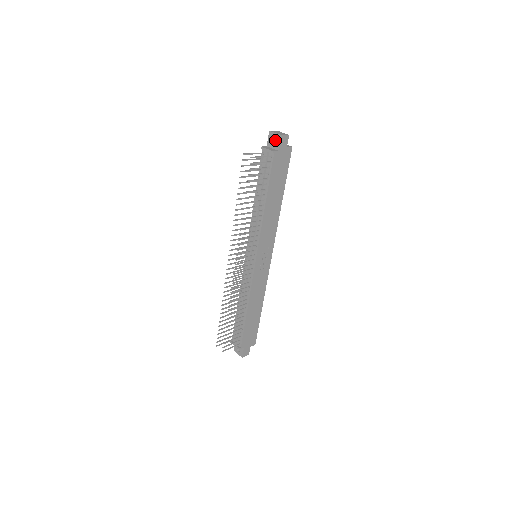
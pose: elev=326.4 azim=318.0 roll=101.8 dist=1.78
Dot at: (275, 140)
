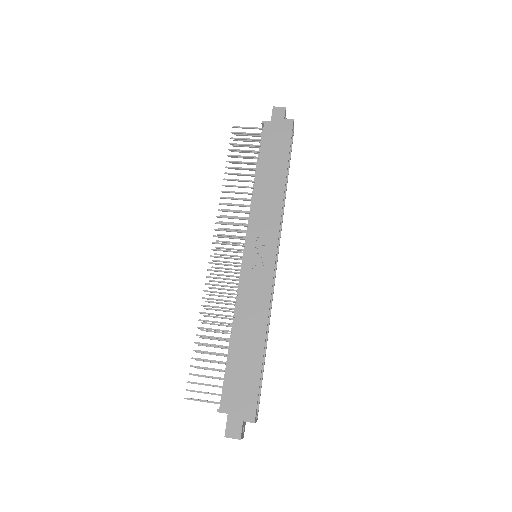
Dot at: occluded
